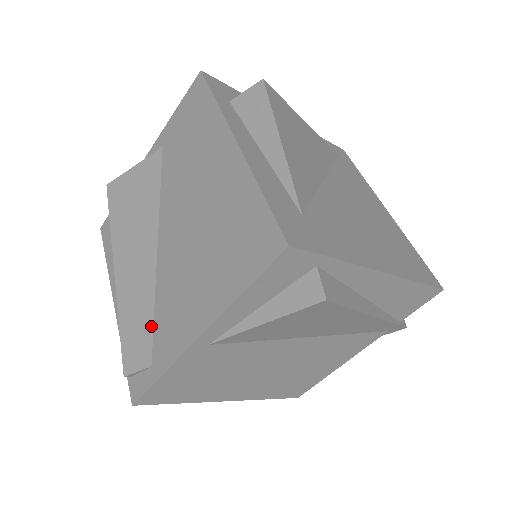
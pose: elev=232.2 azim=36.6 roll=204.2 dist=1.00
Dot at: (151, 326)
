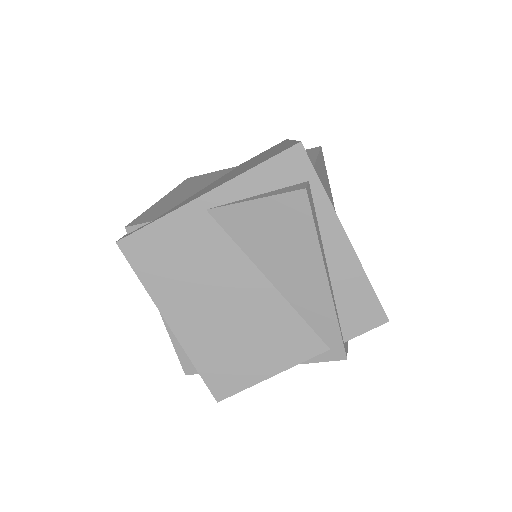
Dot at: (169, 210)
